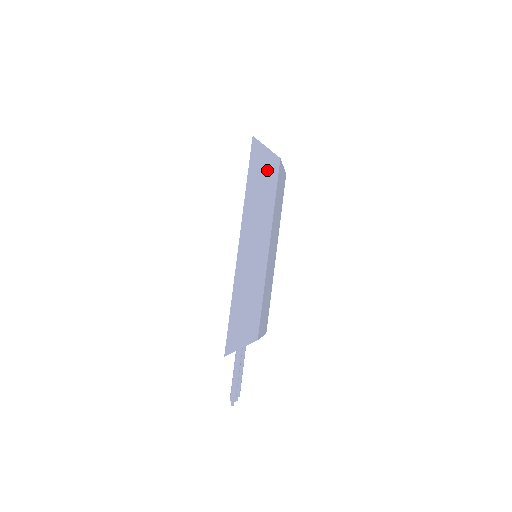
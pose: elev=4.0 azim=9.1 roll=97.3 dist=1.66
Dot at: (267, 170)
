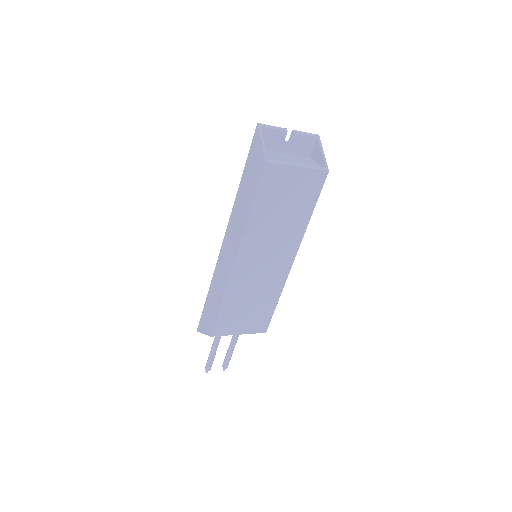
Dot at: (255, 171)
